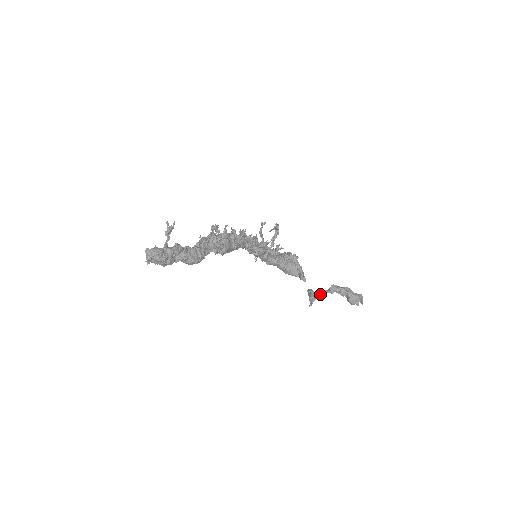
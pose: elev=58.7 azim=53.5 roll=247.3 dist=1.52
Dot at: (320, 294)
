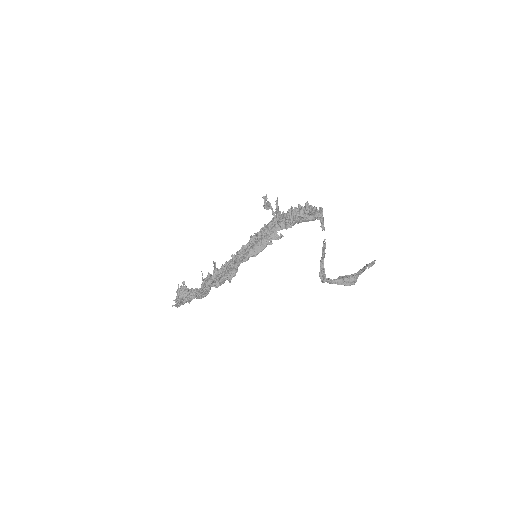
Dot at: (321, 271)
